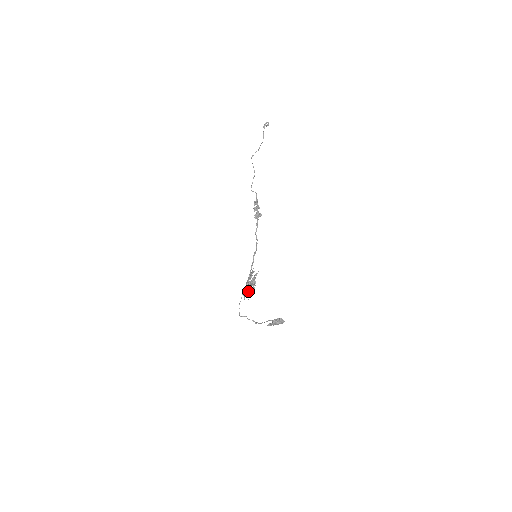
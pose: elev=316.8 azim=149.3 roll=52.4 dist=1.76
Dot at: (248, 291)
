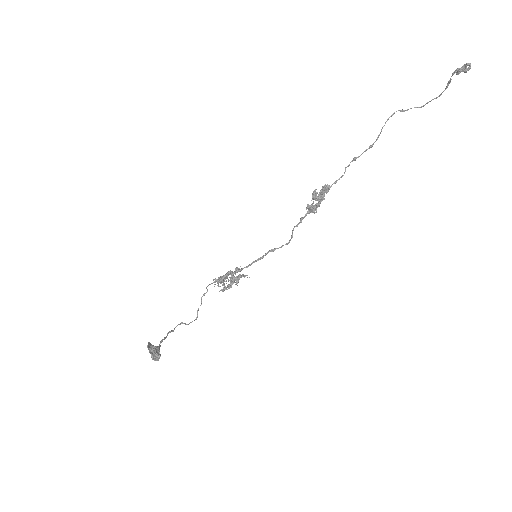
Dot at: (230, 282)
